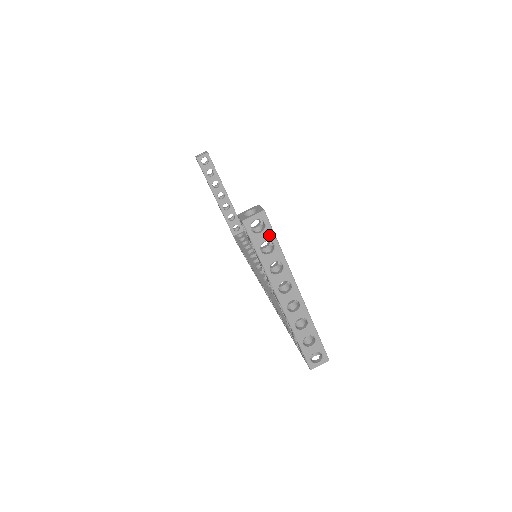
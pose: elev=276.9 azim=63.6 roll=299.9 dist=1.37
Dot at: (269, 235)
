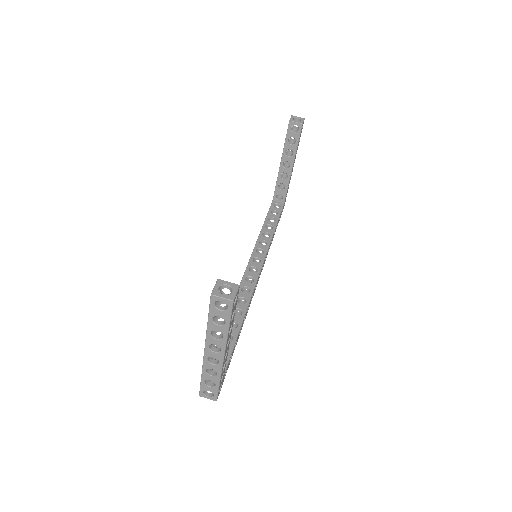
Dot at: (226, 315)
